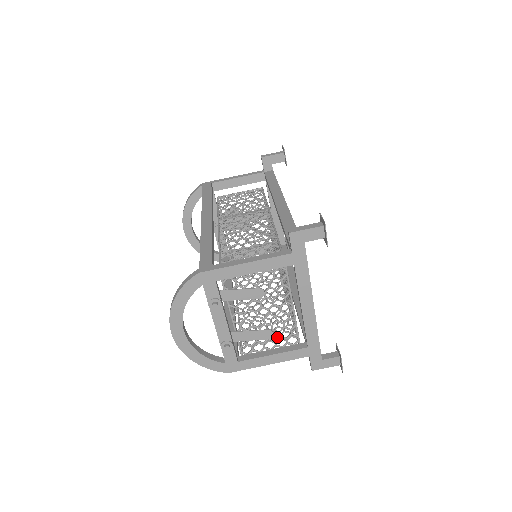
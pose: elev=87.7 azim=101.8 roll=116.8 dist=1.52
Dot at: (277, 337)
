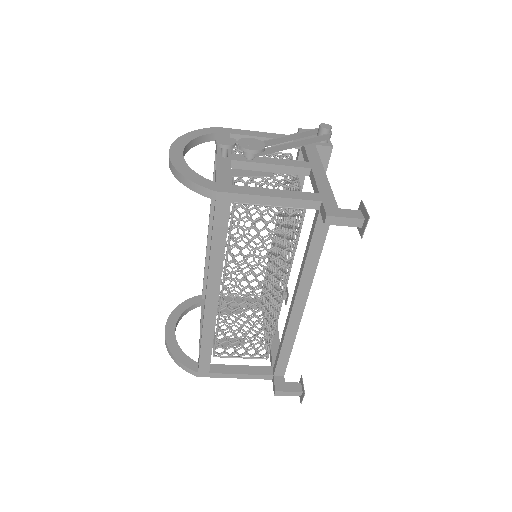
Dot at: (246, 304)
